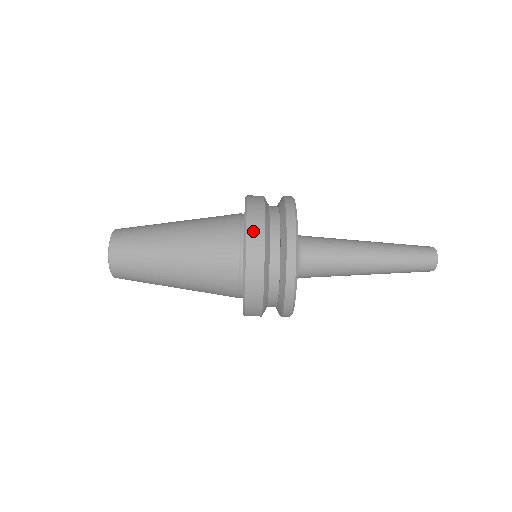
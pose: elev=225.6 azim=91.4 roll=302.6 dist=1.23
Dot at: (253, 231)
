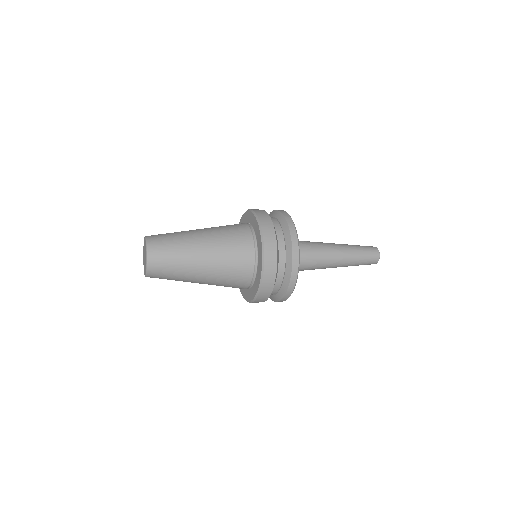
Dot at: (269, 244)
